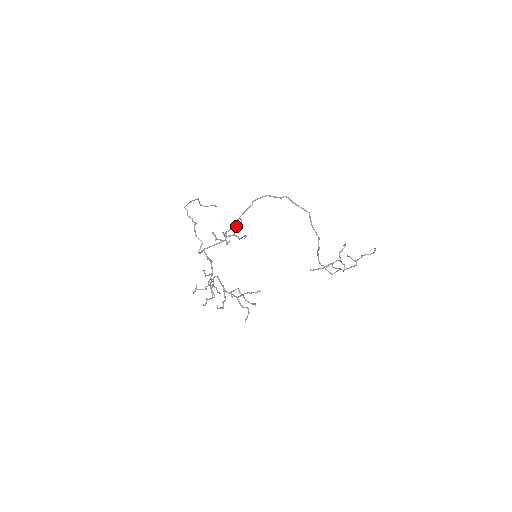
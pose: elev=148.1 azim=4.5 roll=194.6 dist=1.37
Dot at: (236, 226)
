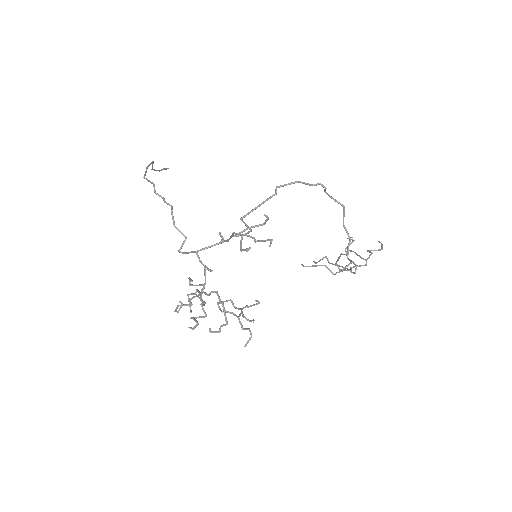
Dot at: (256, 225)
